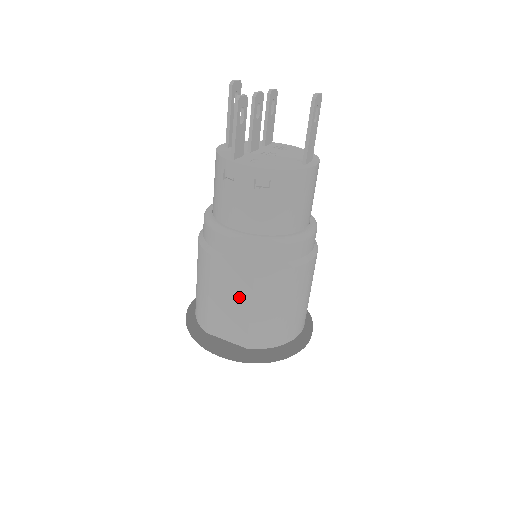
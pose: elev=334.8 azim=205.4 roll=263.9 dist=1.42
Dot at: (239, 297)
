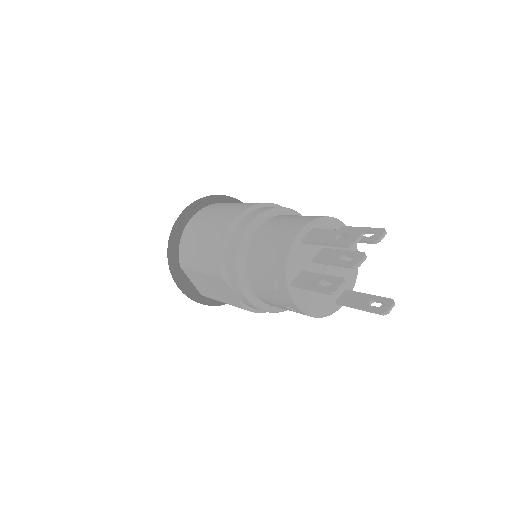
Dot at: (220, 295)
